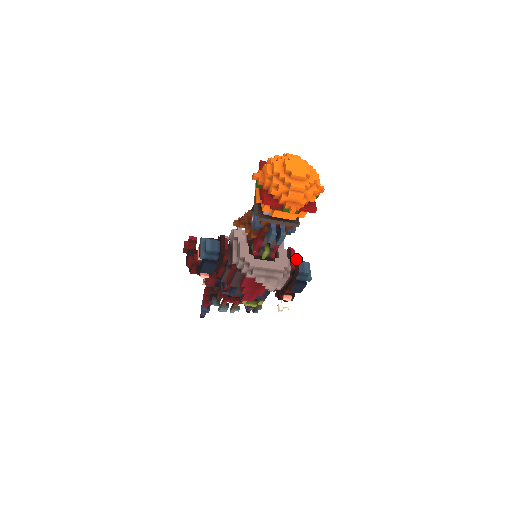
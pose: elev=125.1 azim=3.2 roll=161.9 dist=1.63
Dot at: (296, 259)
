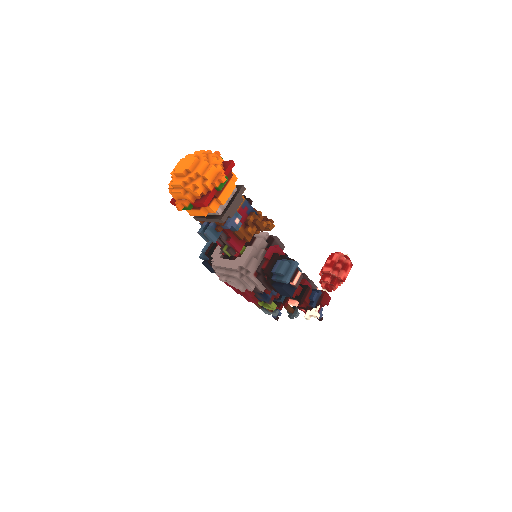
Dot at: (273, 258)
